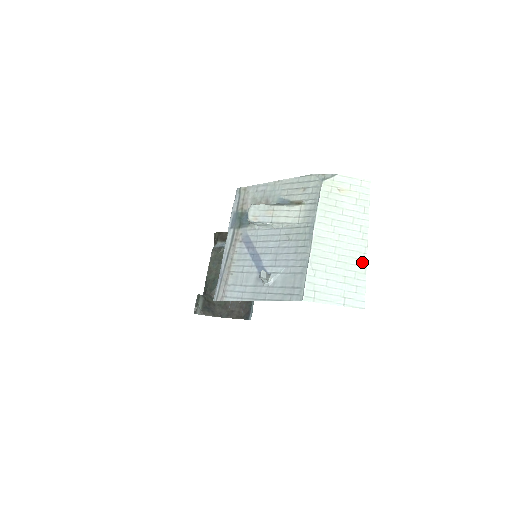
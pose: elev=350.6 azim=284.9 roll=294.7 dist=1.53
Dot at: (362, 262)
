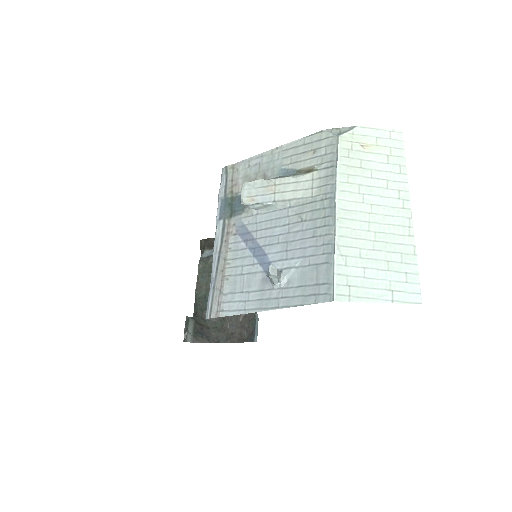
Dot at: (408, 239)
